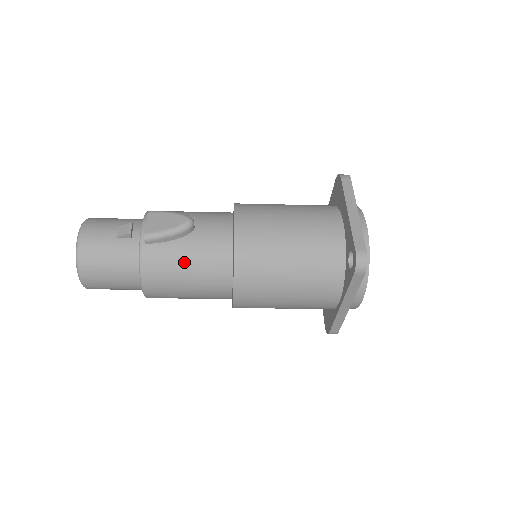
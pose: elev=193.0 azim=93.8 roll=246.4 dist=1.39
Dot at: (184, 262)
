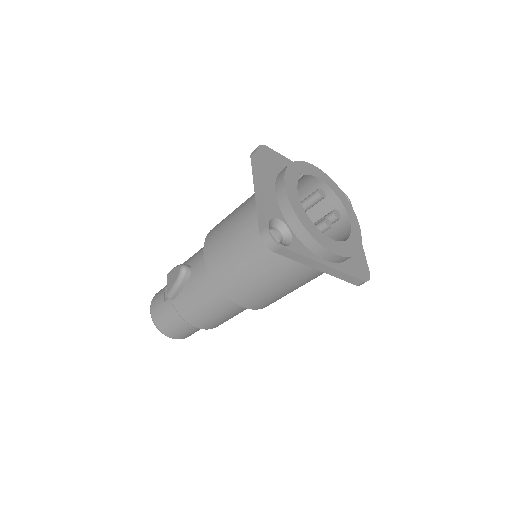
Dot at: (197, 300)
